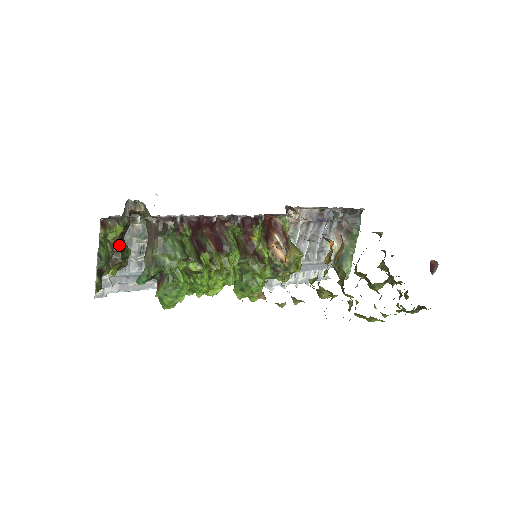
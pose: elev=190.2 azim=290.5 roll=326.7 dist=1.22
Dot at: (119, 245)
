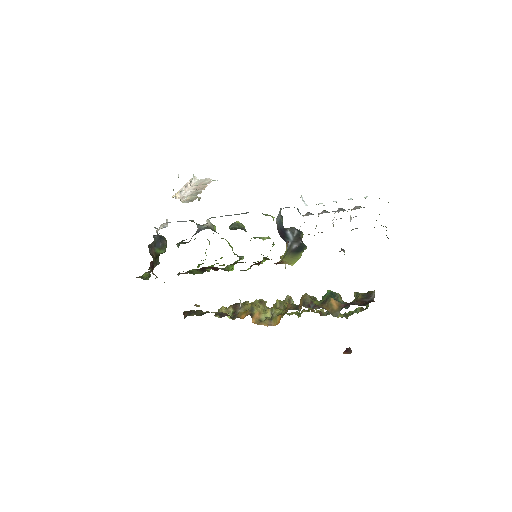
Dot at: occluded
